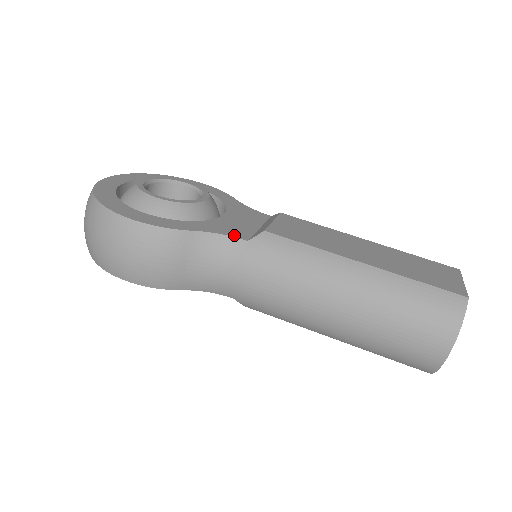
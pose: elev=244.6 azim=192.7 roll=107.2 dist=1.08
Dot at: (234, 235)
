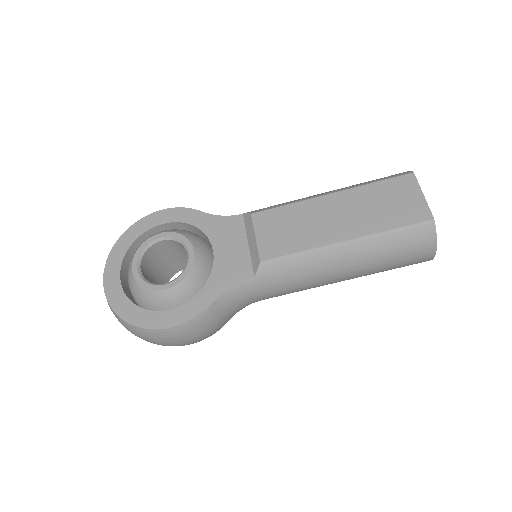
Dot at: (241, 278)
